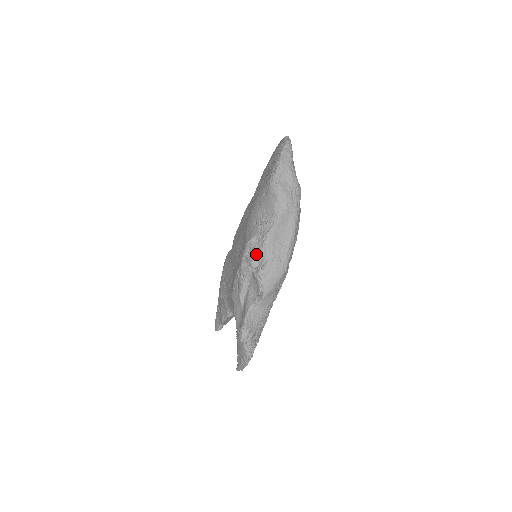
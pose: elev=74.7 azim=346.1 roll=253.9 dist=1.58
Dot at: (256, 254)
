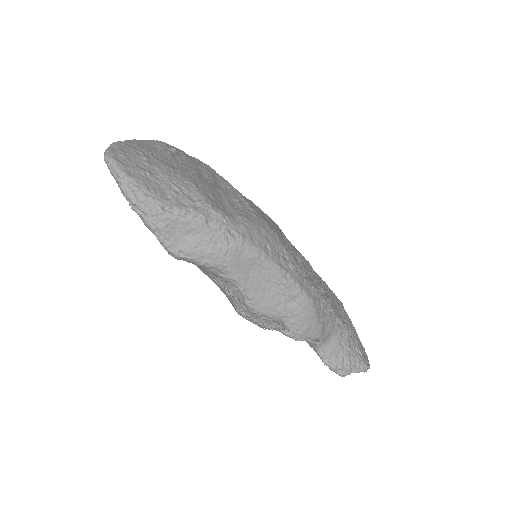
Dot at: (262, 323)
